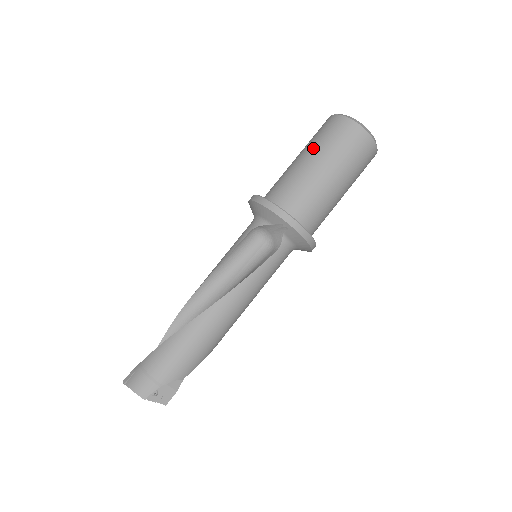
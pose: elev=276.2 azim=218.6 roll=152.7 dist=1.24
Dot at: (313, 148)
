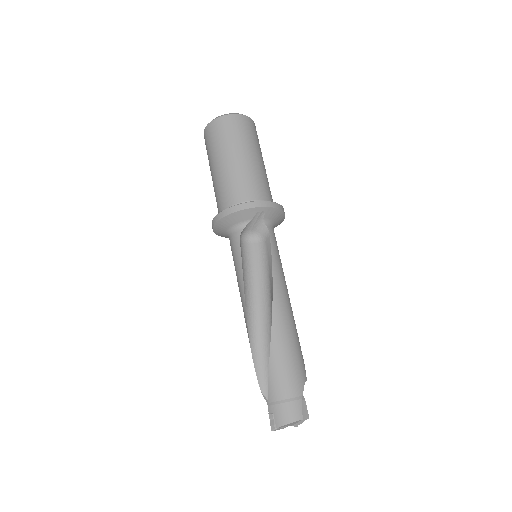
Dot at: (221, 153)
